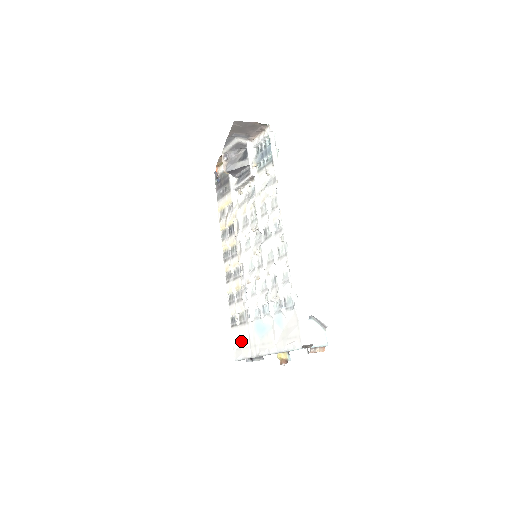
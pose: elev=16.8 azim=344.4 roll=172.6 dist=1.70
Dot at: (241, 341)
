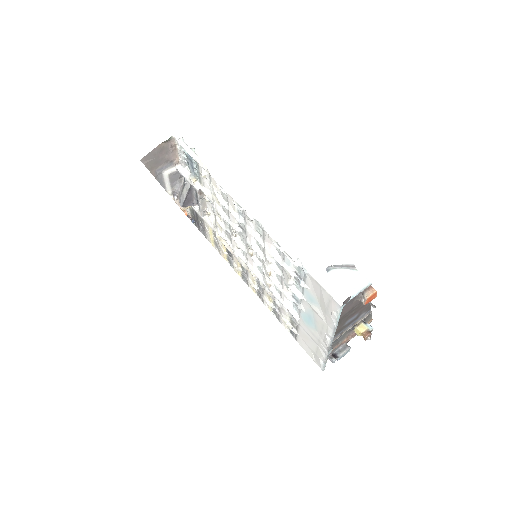
Dot at: (310, 347)
